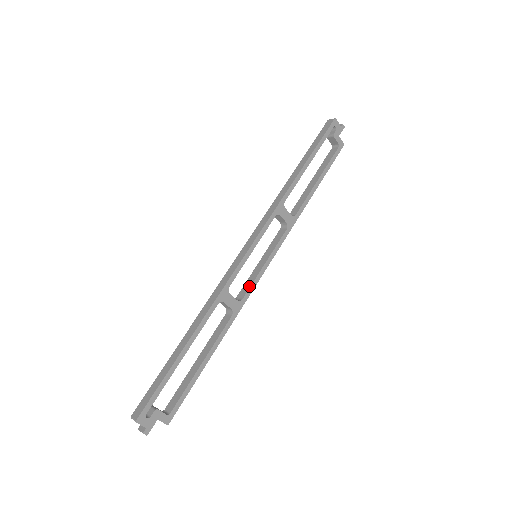
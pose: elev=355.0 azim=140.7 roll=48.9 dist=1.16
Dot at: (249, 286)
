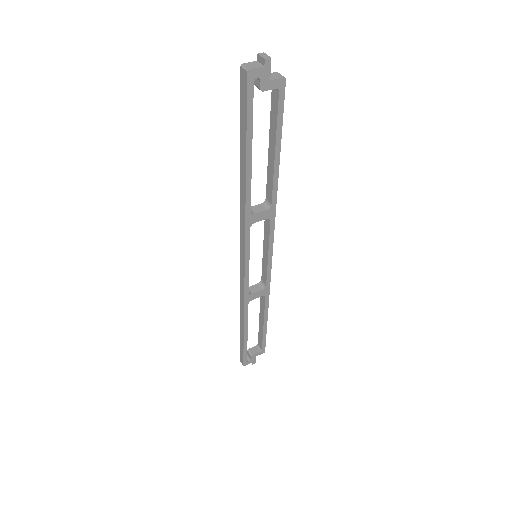
Dot at: (265, 275)
